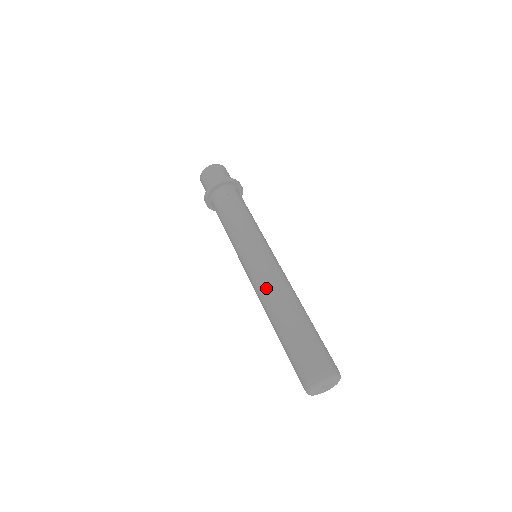
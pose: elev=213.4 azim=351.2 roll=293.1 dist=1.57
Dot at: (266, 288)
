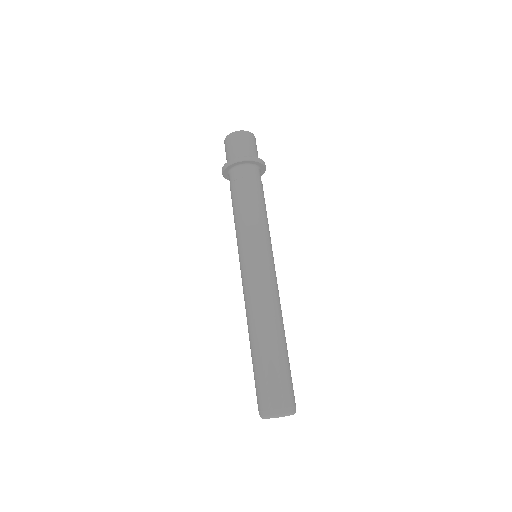
Dot at: (246, 305)
